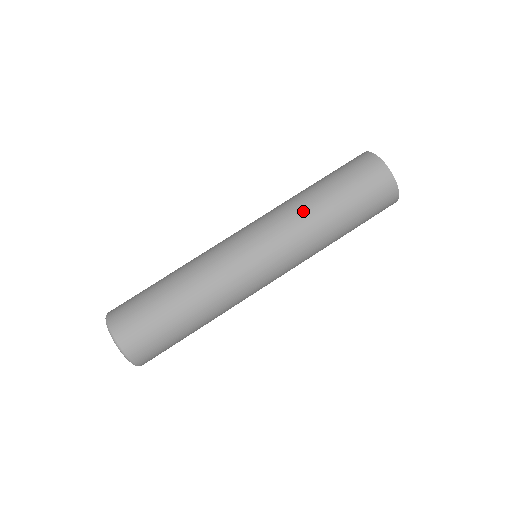
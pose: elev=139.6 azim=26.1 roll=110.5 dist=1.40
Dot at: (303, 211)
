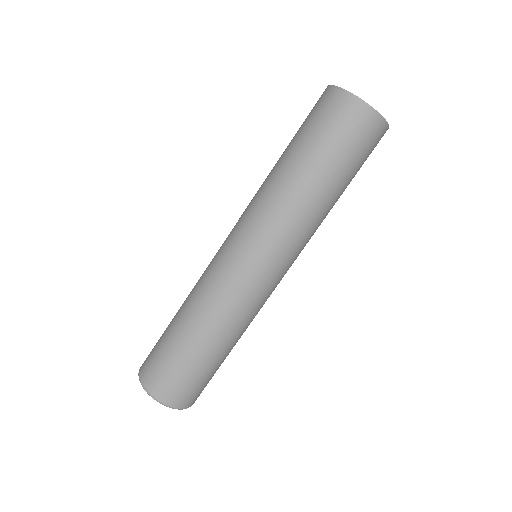
Dot at: (273, 188)
